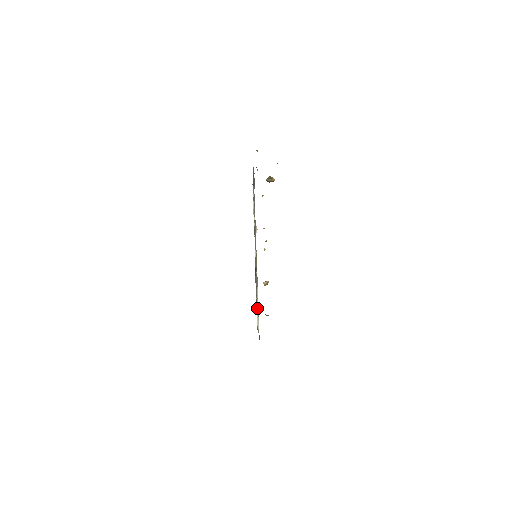
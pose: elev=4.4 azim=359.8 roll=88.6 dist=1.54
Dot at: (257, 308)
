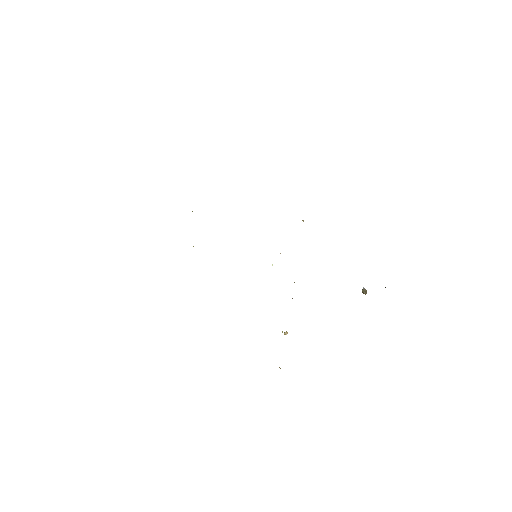
Dot at: occluded
